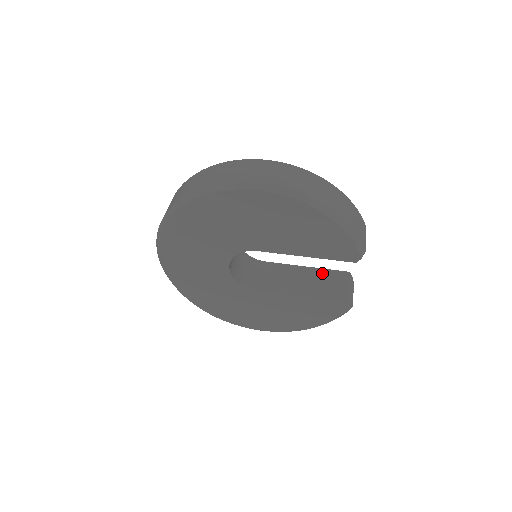
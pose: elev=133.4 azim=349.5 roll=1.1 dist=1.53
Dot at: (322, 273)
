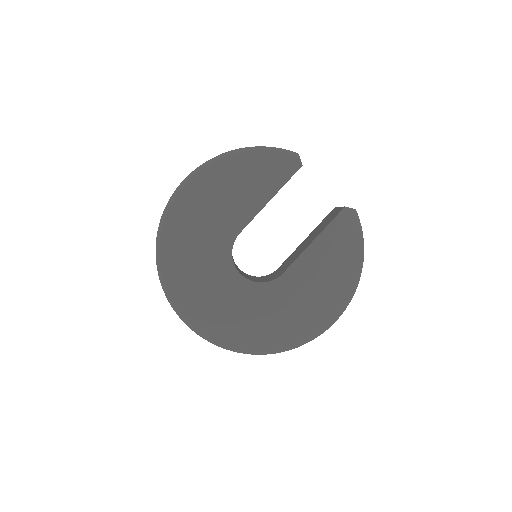
Dot at: (318, 226)
